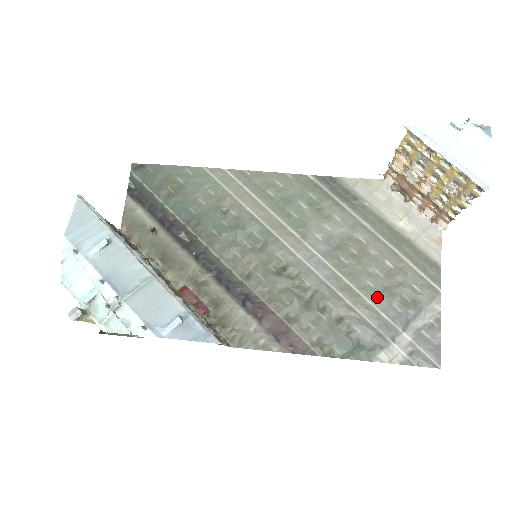
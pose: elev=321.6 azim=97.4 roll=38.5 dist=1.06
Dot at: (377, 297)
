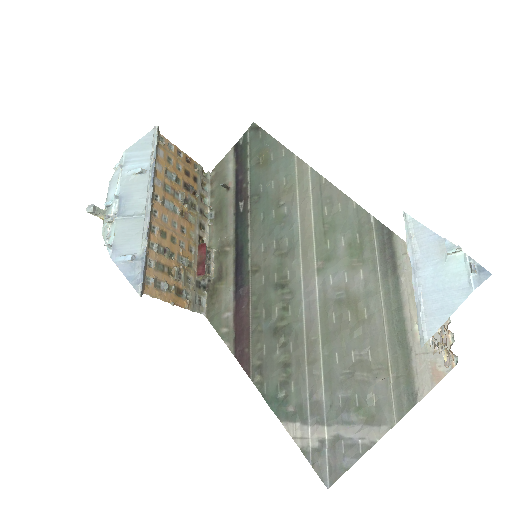
Dot at: (332, 374)
